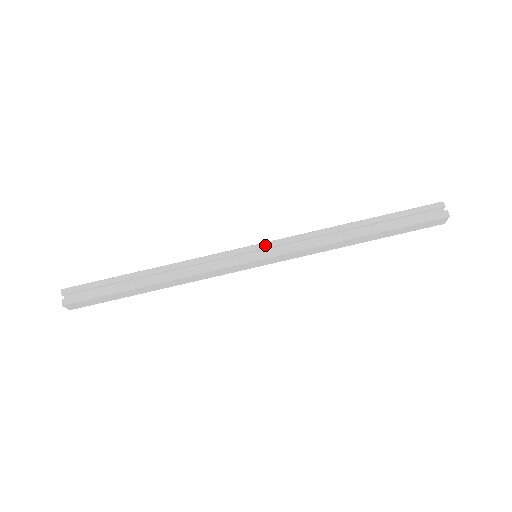
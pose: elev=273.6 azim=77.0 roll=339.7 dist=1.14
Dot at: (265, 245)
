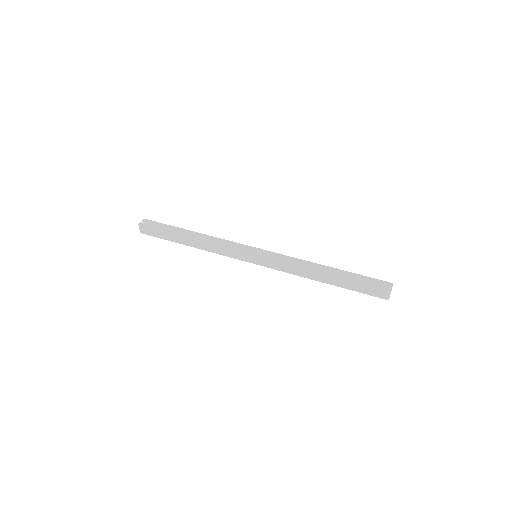
Dot at: (264, 251)
